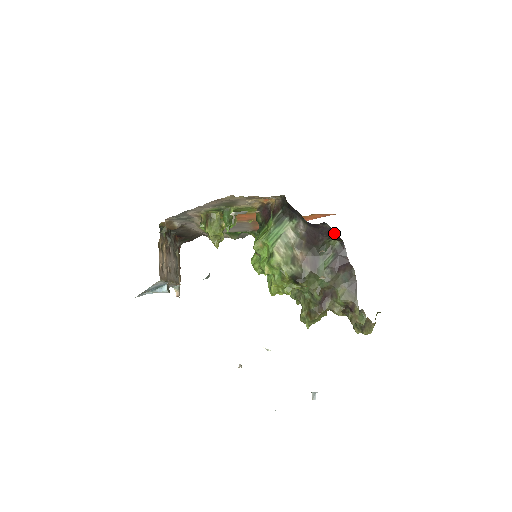
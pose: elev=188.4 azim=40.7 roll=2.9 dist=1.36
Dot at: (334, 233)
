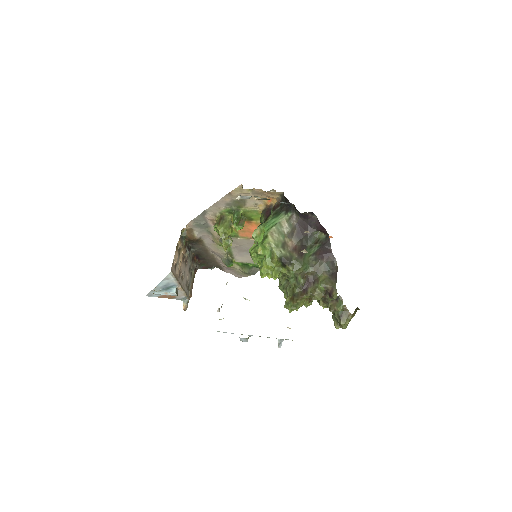
Dot at: (321, 225)
